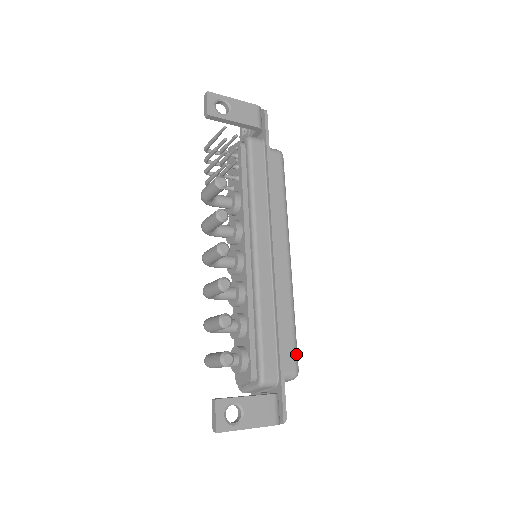
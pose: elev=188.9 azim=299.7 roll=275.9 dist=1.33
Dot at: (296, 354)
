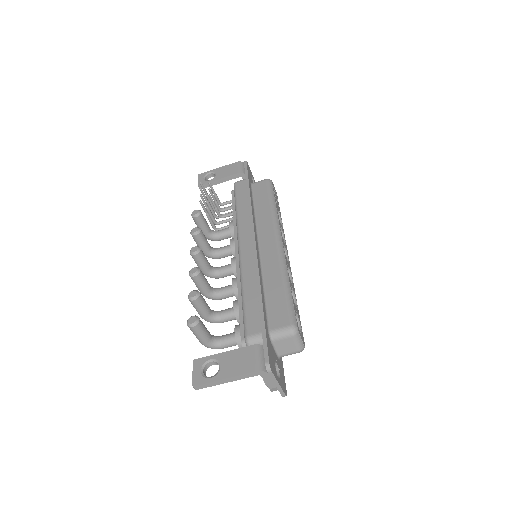
Dot at: (290, 311)
